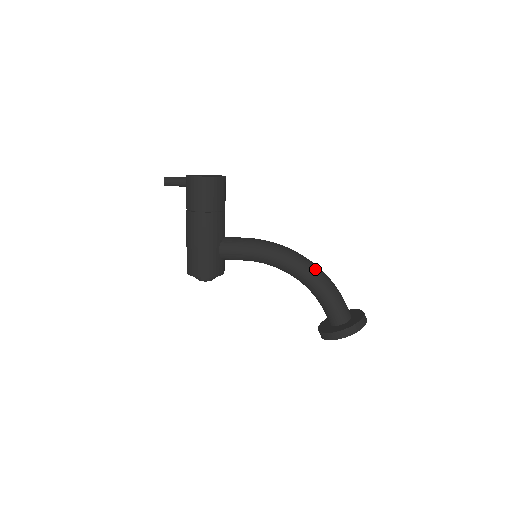
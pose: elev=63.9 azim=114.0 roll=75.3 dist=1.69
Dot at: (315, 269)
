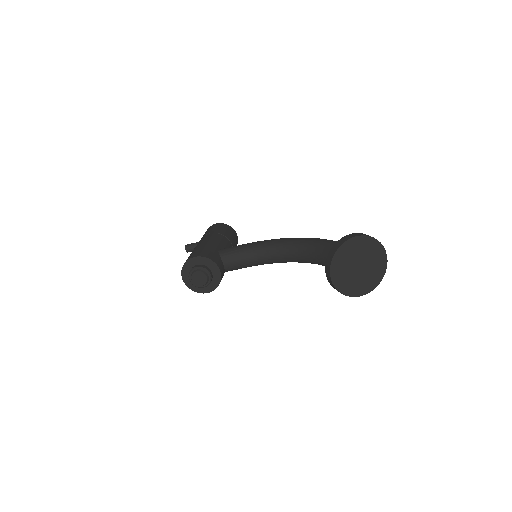
Dot at: occluded
